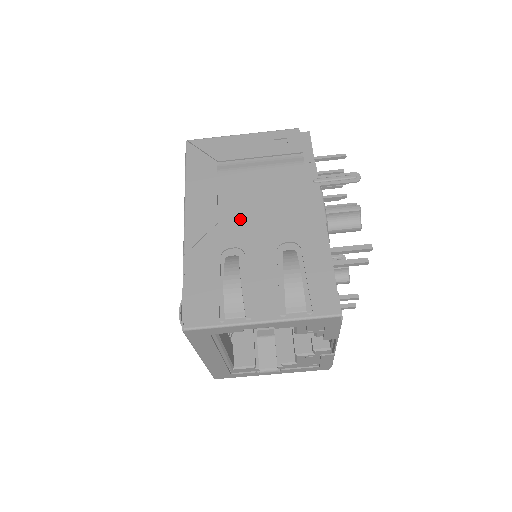
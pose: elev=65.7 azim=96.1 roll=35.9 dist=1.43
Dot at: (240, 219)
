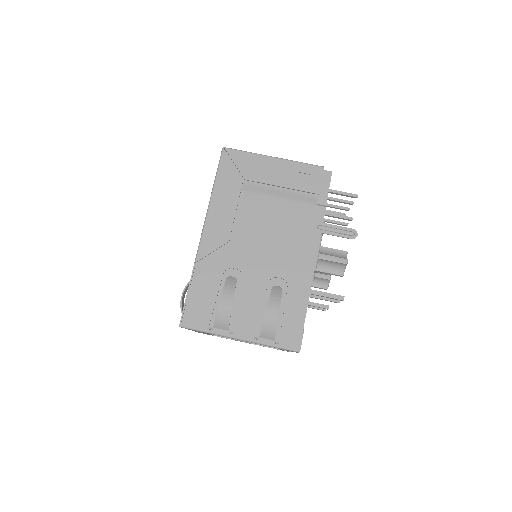
Dot at: (248, 244)
